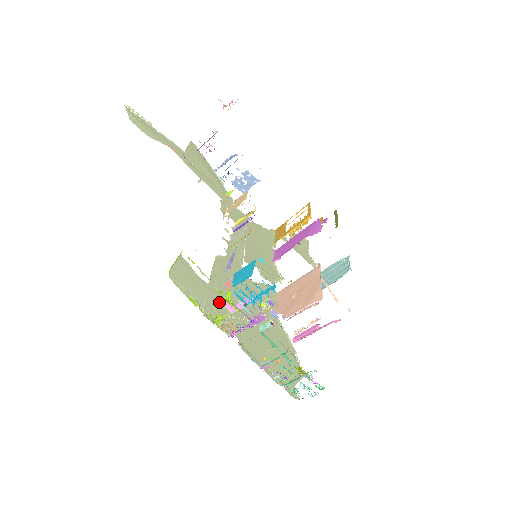
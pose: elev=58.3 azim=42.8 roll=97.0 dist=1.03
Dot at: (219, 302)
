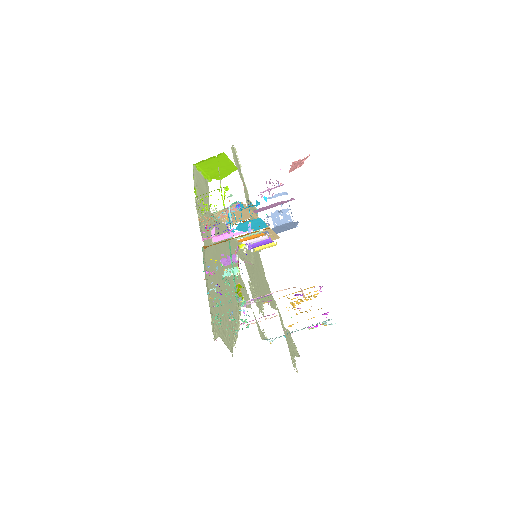
Dot at: (209, 226)
